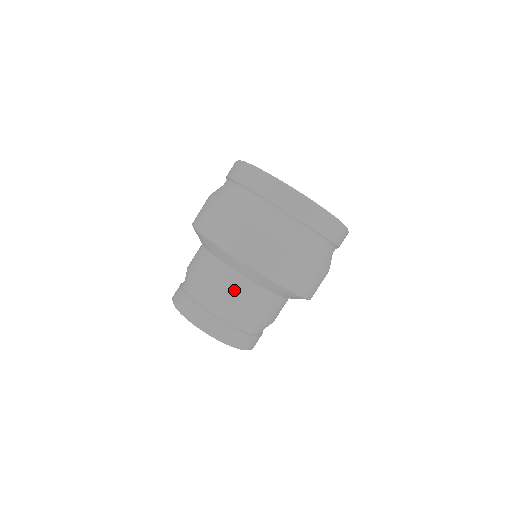
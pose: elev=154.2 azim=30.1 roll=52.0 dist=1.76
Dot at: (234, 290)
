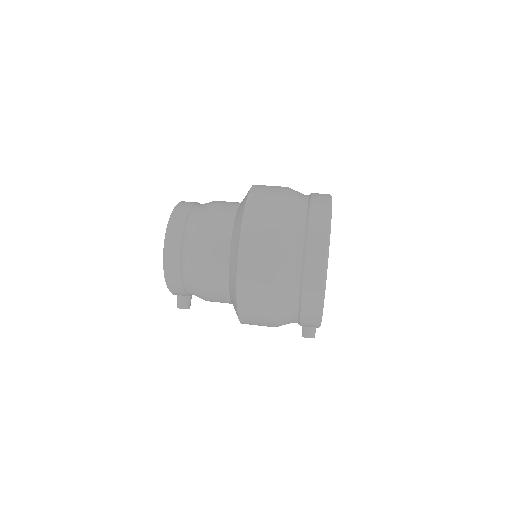
Dot at: (218, 221)
